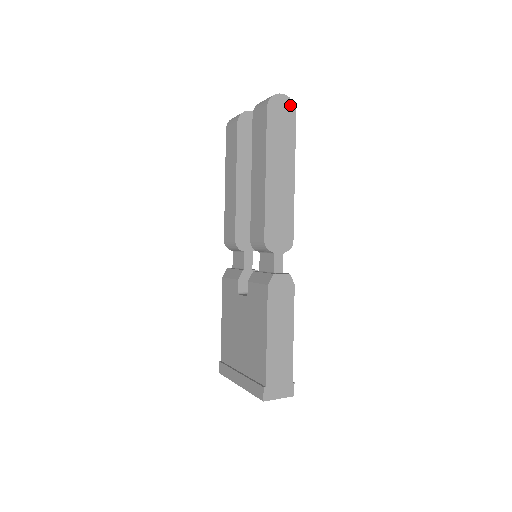
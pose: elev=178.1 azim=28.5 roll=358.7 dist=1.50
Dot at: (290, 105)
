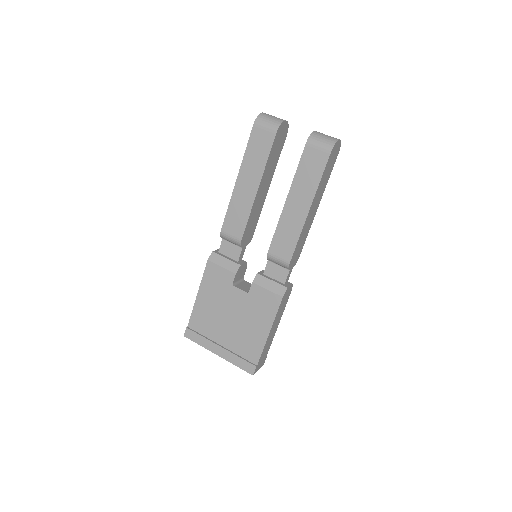
Dot at: (339, 148)
